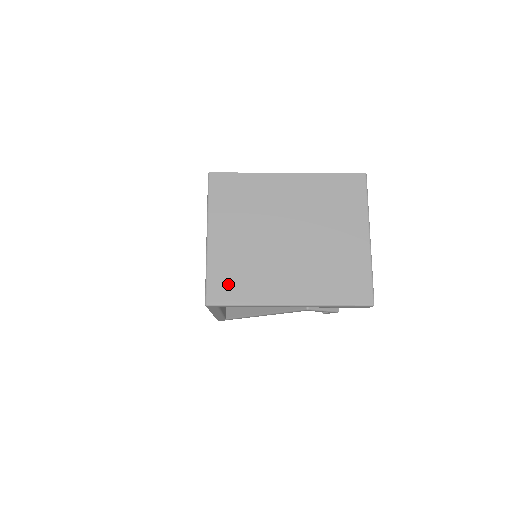
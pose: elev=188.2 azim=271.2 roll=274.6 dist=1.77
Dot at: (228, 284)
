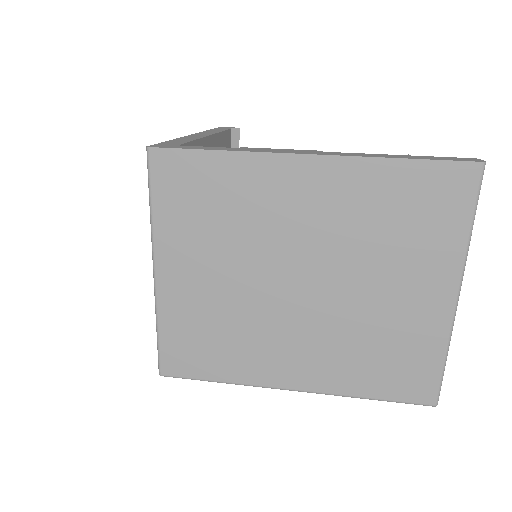
Dot at: (192, 350)
